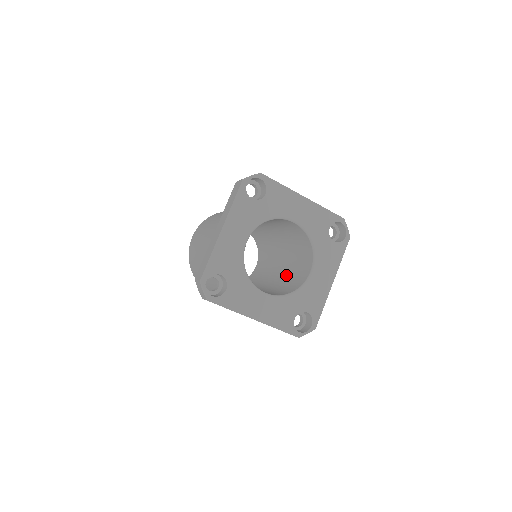
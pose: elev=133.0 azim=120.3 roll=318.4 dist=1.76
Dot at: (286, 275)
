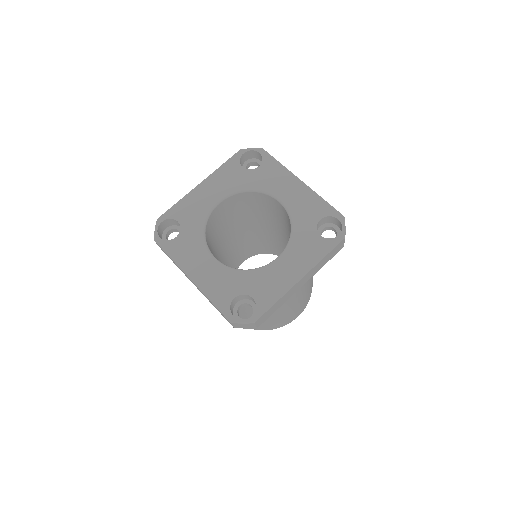
Dot at: occluded
